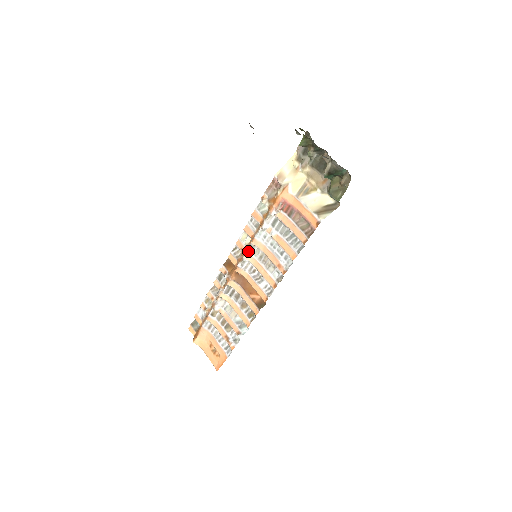
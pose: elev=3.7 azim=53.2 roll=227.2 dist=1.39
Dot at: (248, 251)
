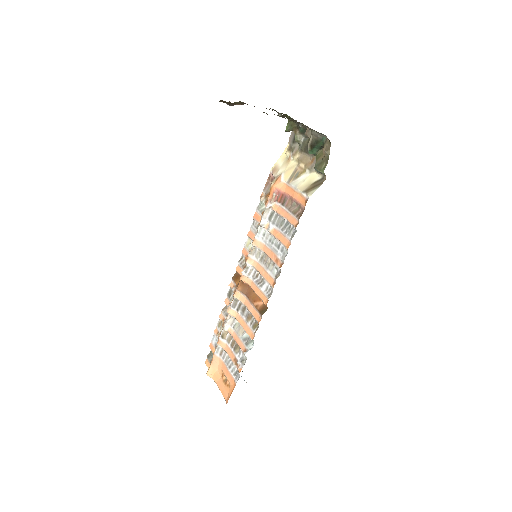
Dot at: (250, 254)
